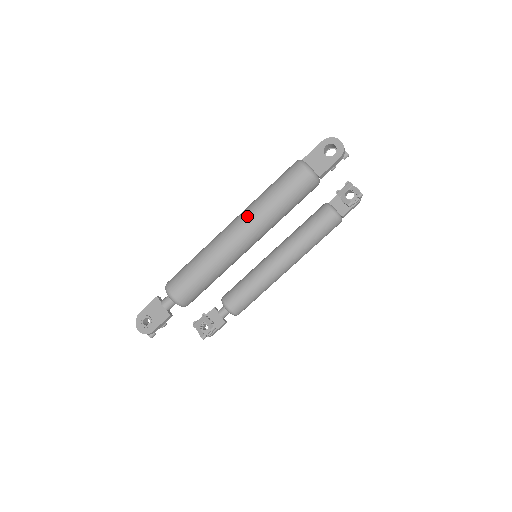
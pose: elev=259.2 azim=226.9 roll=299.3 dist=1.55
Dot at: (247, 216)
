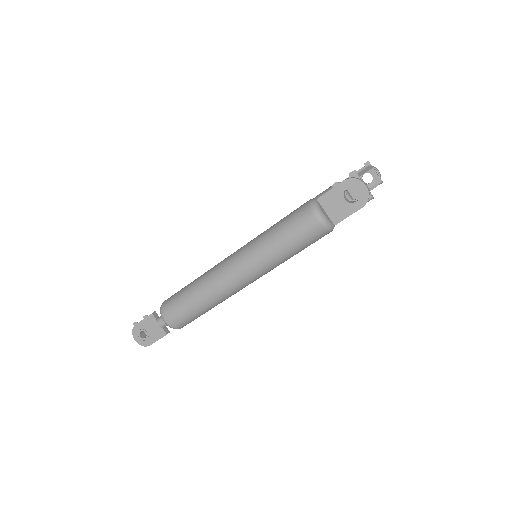
Dot at: (248, 261)
